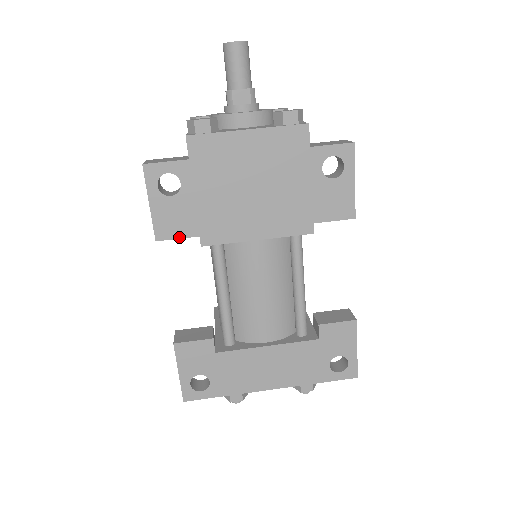
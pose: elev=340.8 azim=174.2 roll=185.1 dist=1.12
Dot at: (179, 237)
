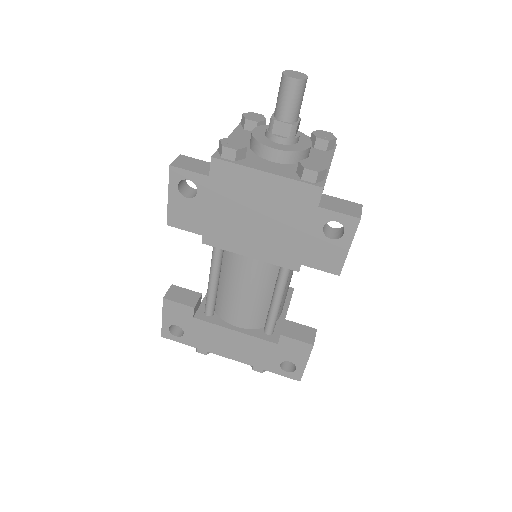
Dot at: (186, 229)
